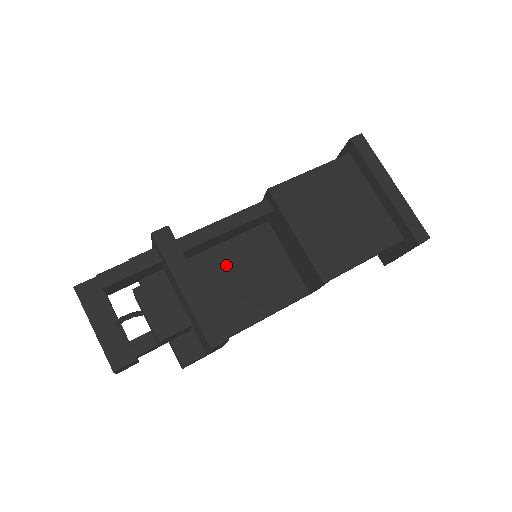
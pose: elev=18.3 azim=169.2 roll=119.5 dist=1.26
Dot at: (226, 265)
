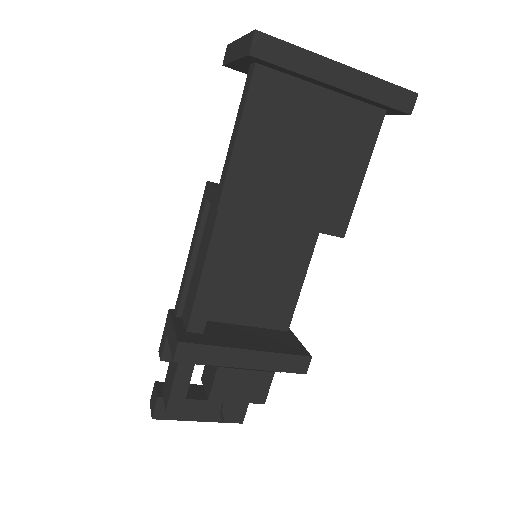
Dot at: (234, 280)
